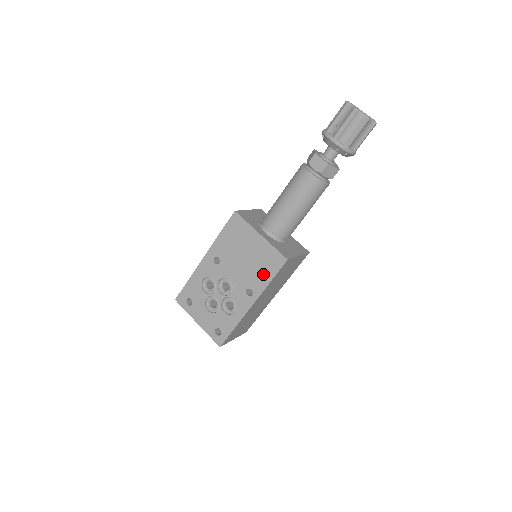
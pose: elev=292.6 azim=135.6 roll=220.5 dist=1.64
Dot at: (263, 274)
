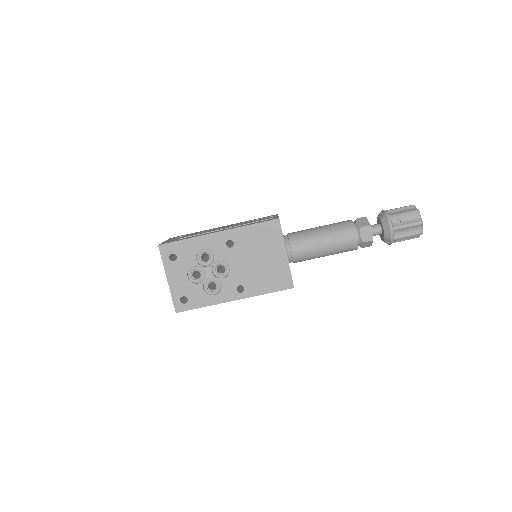
Dot at: (265, 284)
